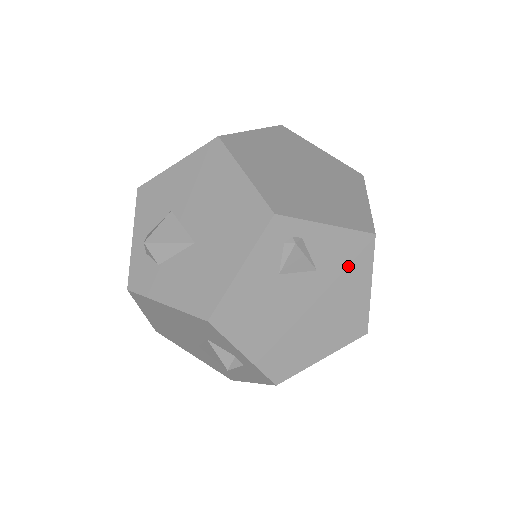
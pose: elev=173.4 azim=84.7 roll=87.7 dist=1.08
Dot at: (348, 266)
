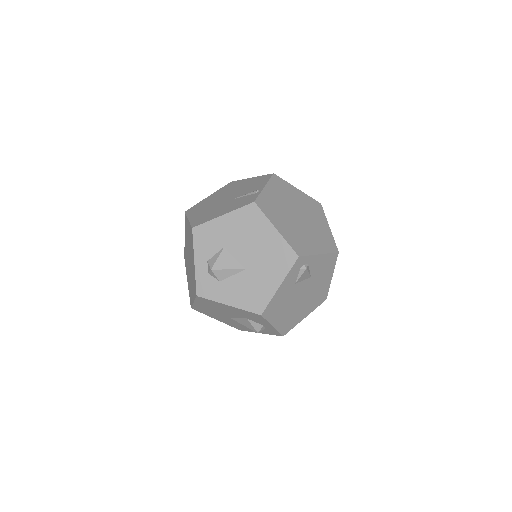
Dot at: (324, 271)
